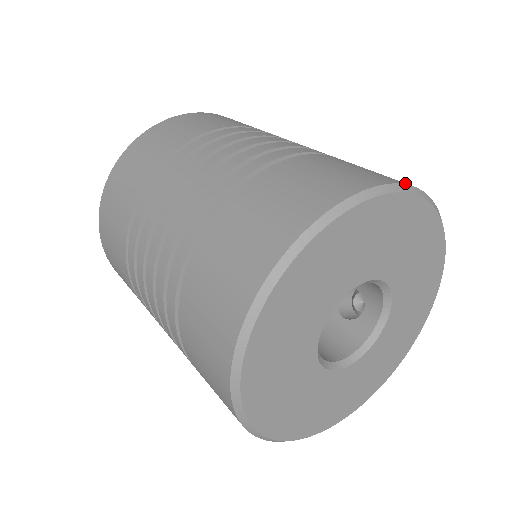
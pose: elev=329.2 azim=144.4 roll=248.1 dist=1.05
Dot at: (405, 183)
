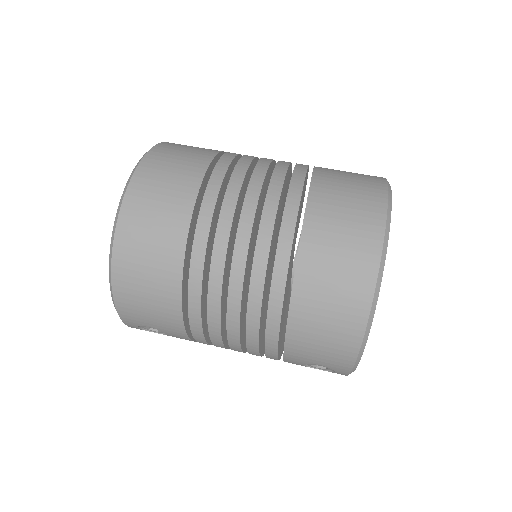
Dot at: occluded
